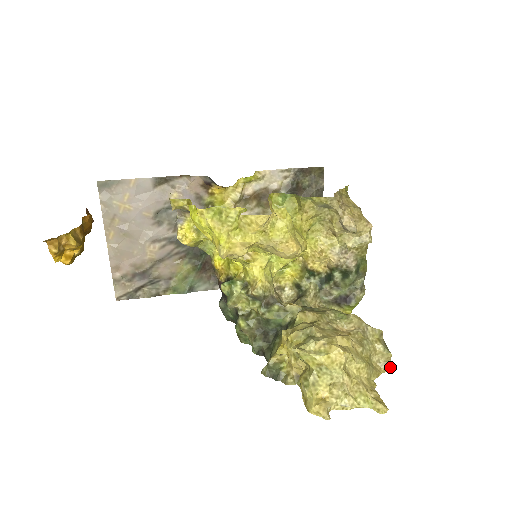
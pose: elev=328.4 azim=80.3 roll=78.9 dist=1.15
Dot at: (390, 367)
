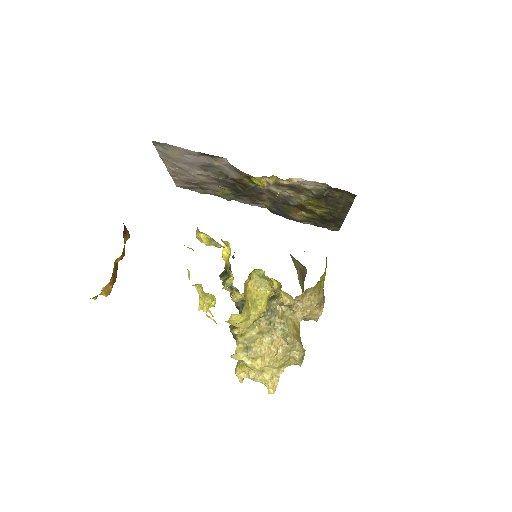
Dot at: (300, 365)
